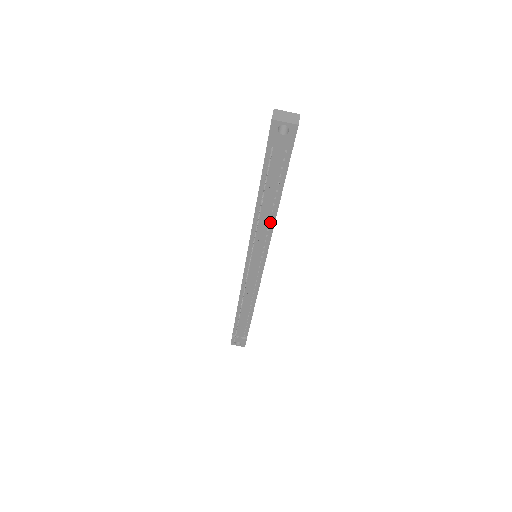
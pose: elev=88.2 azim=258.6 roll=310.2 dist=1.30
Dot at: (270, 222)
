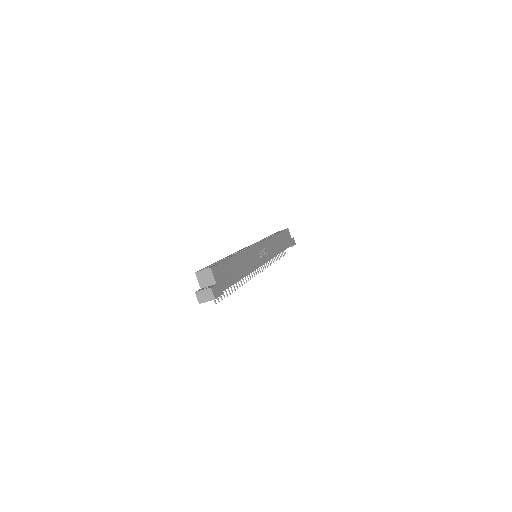
Dot at: occluded
